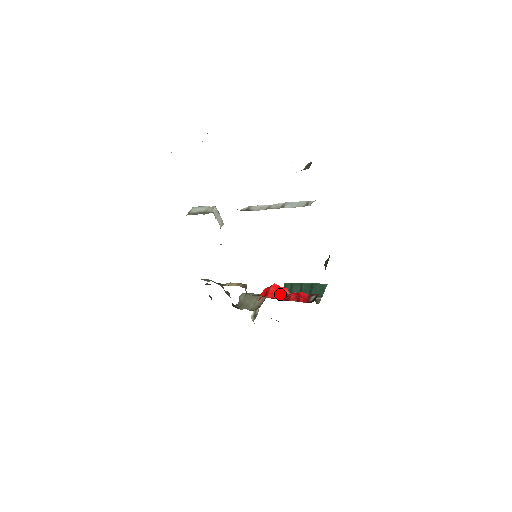
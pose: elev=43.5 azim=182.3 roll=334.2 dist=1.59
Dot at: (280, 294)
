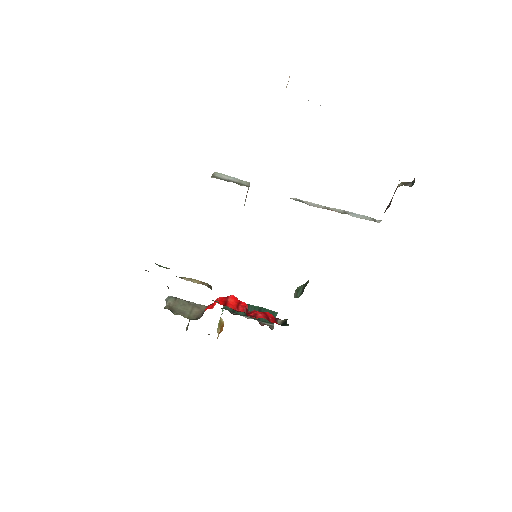
Dot at: (244, 308)
